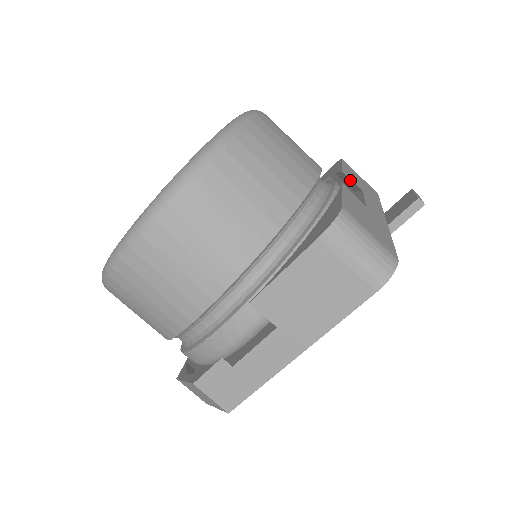
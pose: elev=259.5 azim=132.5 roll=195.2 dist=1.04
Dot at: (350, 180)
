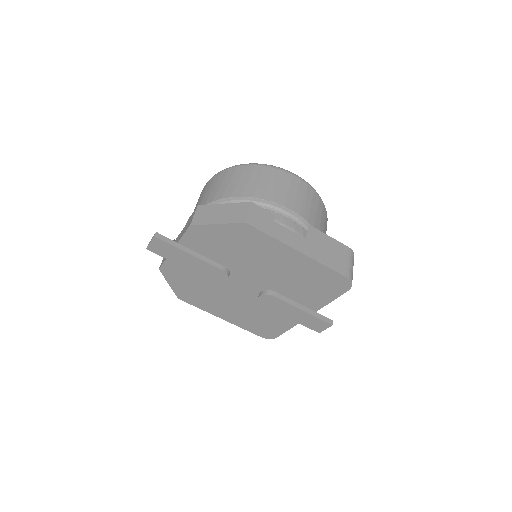
Dot at: occluded
